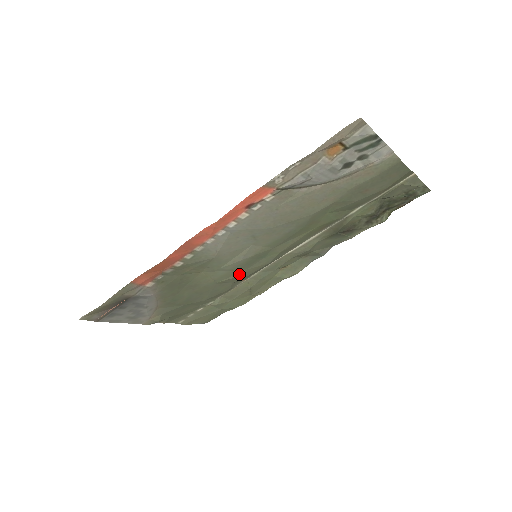
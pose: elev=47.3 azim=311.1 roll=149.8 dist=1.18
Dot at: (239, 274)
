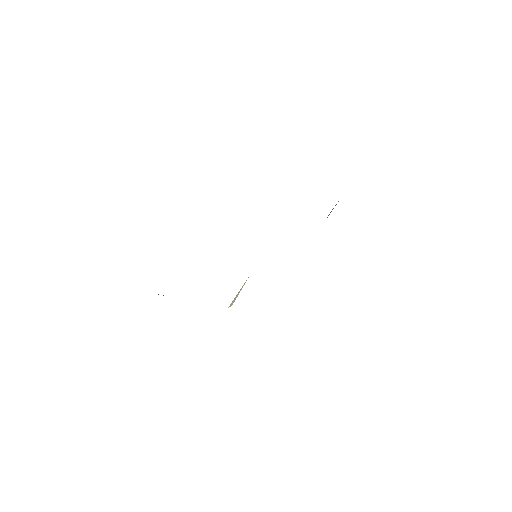
Dot at: occluded
